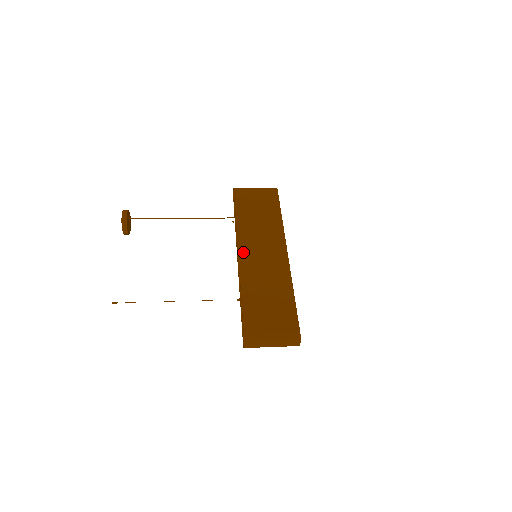
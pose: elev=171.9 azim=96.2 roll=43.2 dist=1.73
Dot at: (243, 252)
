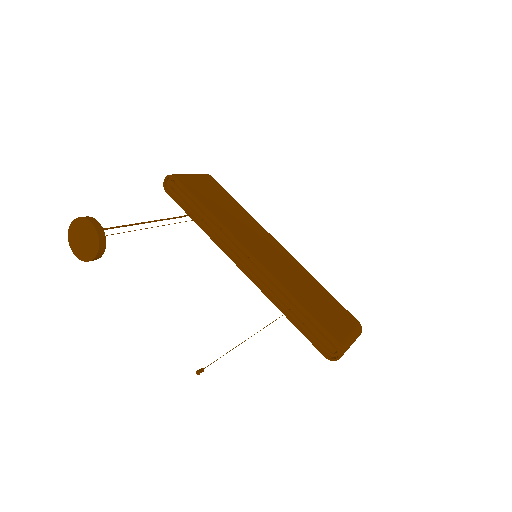
Dot at: (255, 253)
